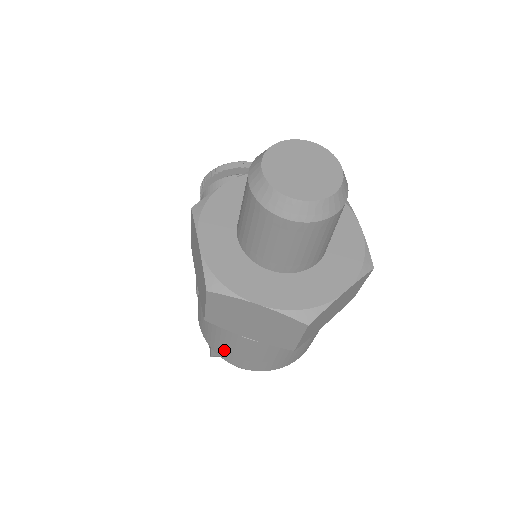
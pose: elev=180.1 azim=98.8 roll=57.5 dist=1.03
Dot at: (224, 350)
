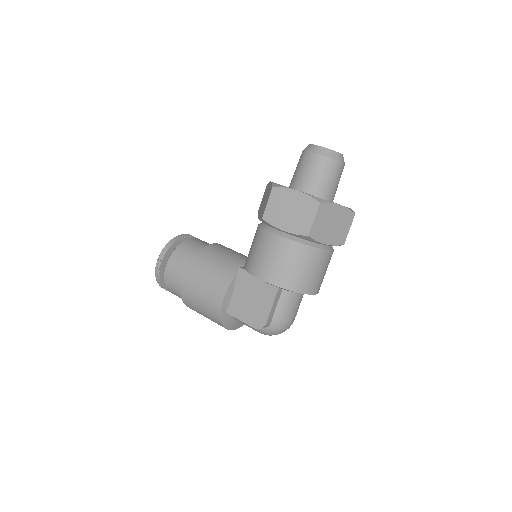
Dot at: (301, 278)
